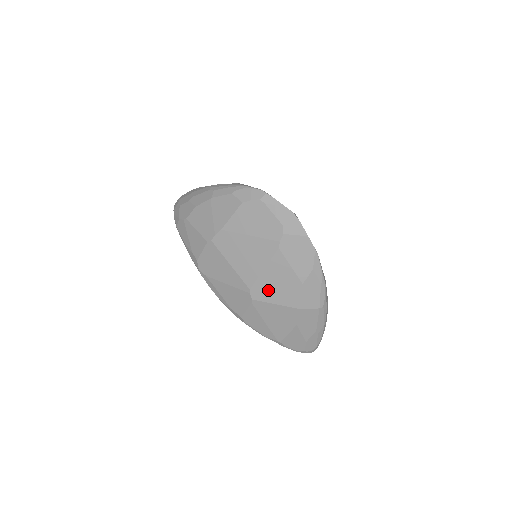
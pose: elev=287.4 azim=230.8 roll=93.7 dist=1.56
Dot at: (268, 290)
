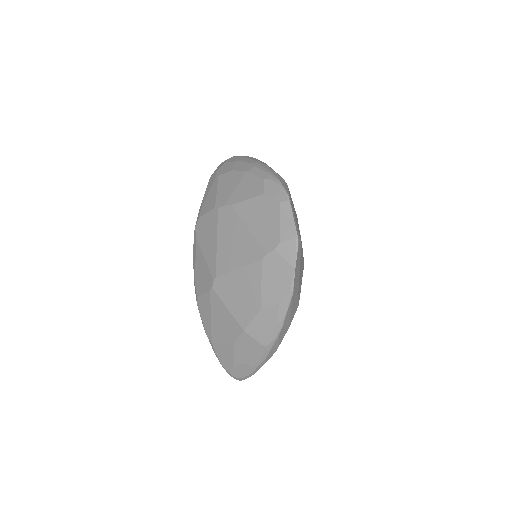
Dot at: (230, 290)
